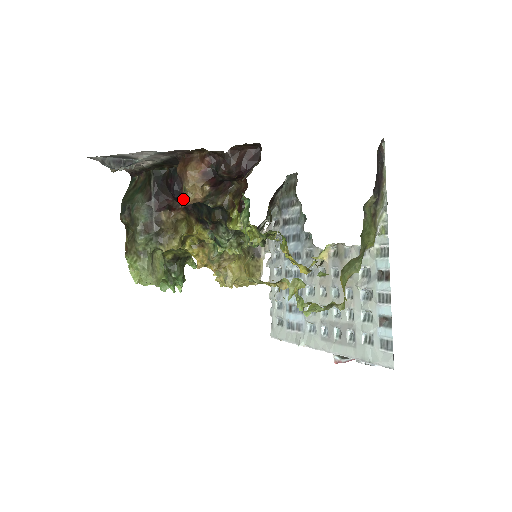
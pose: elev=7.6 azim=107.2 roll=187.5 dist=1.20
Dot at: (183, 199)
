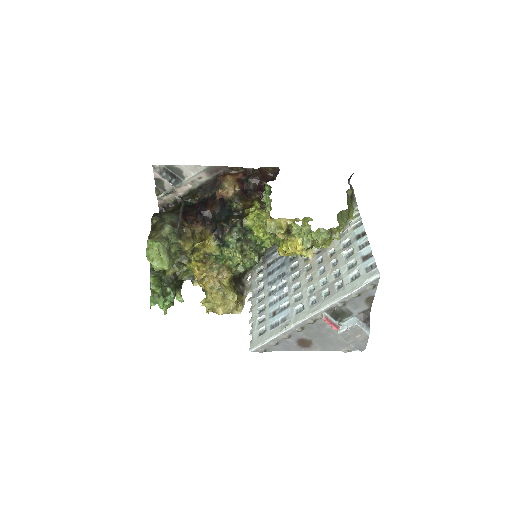
Dot at: (221, 189)
